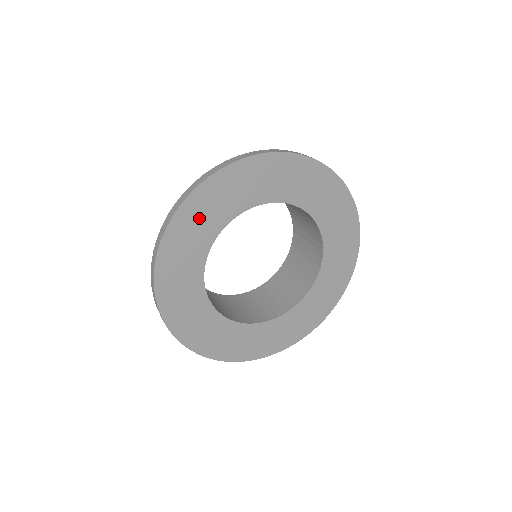
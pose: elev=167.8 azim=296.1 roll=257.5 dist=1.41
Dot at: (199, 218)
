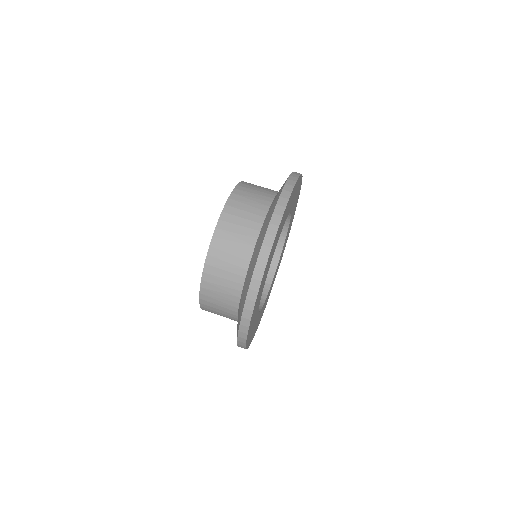
Dot at: occluded
